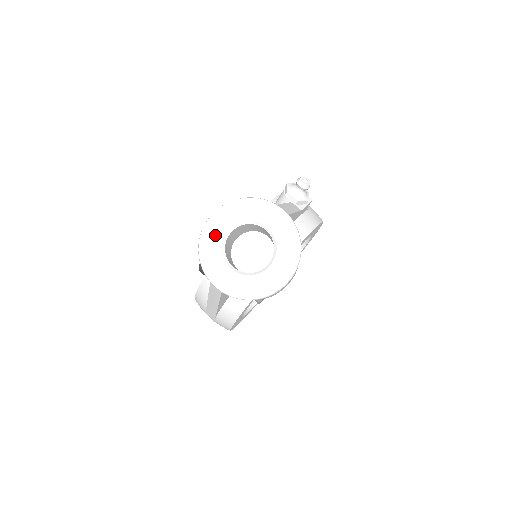
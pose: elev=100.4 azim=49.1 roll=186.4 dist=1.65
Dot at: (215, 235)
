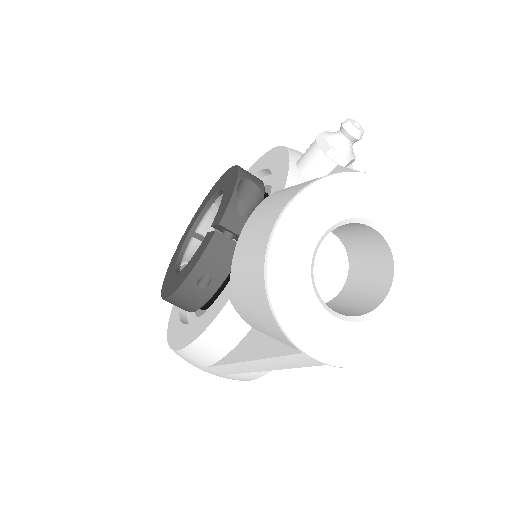
Dot at: (294, 260)
